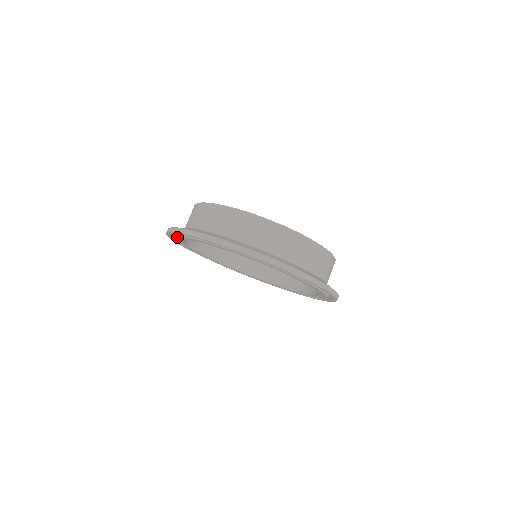
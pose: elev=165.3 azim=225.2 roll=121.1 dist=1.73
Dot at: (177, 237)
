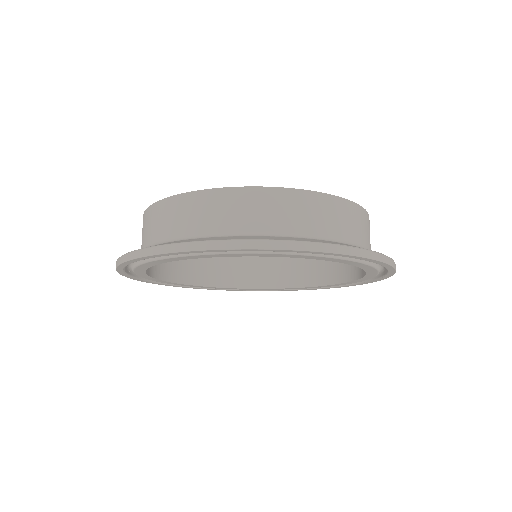
Dot at: (148, 262)
